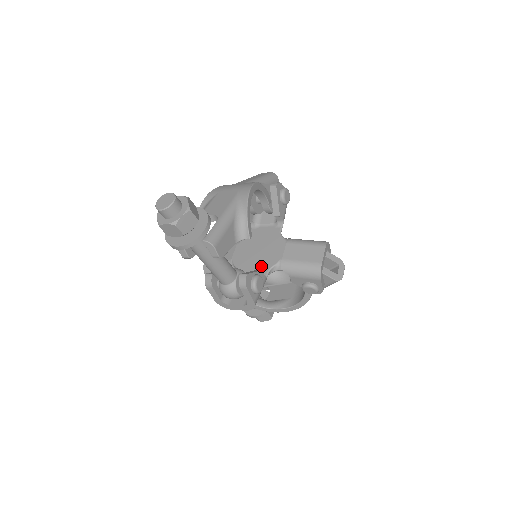
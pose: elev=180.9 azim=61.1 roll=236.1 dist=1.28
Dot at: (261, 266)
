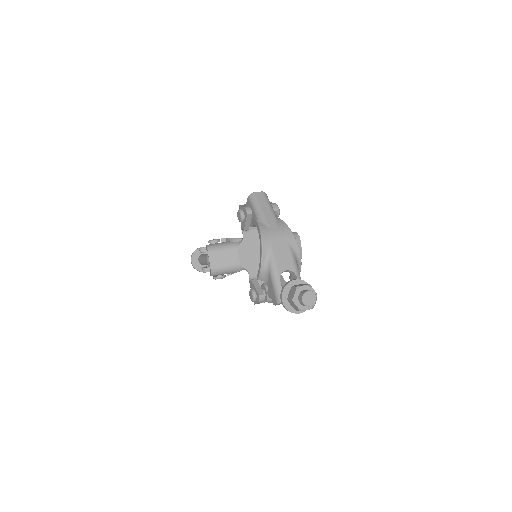
Dot at: occluded
